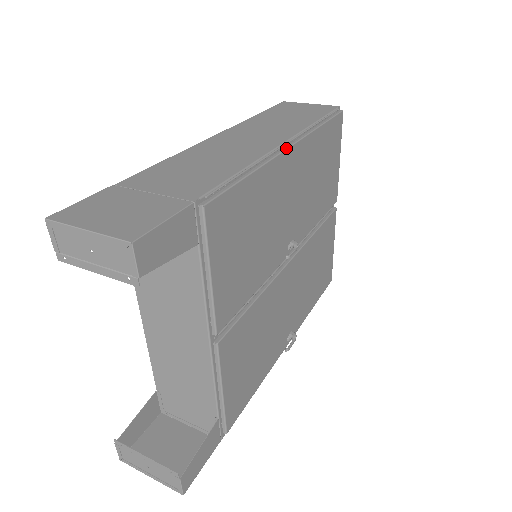
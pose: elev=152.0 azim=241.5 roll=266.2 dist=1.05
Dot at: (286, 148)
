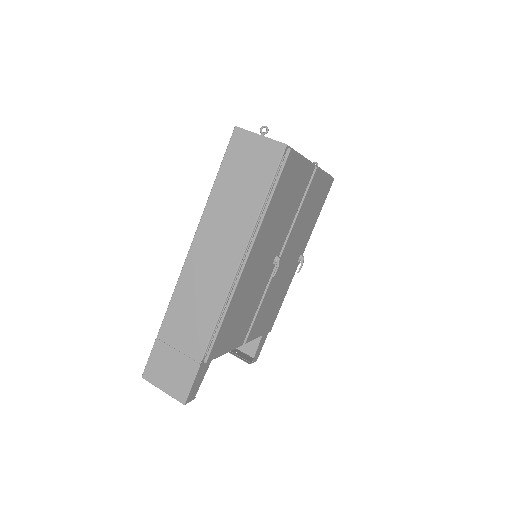
Dot at: (243, 268)
